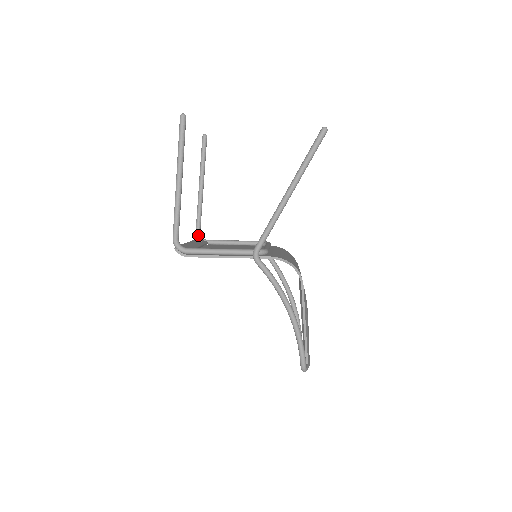
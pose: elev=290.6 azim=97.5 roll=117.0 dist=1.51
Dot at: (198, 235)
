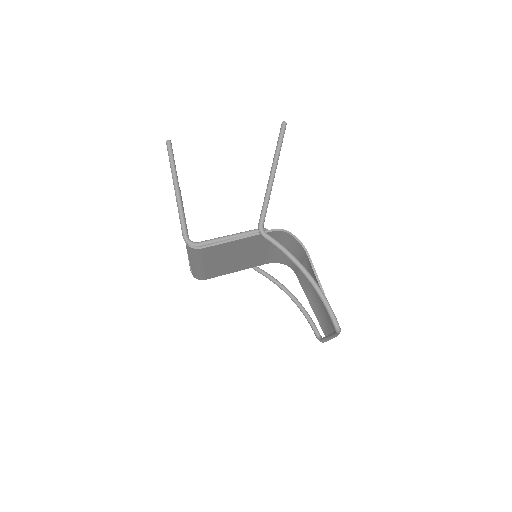
Dot at: occluded
